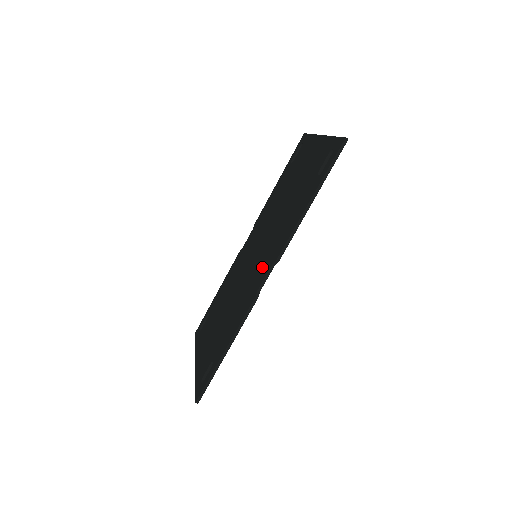
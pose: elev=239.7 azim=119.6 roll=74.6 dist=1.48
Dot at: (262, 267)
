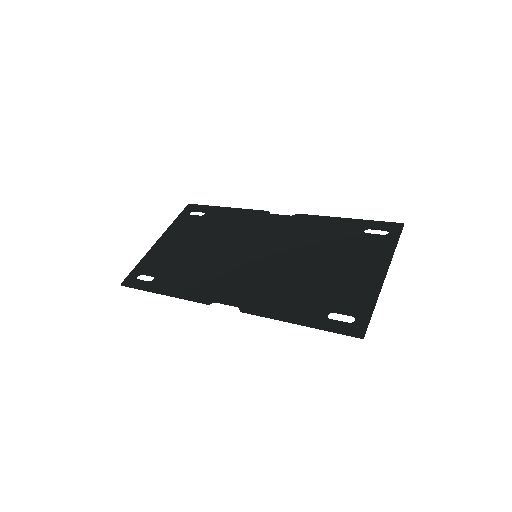
Dot at: (238, 287)
